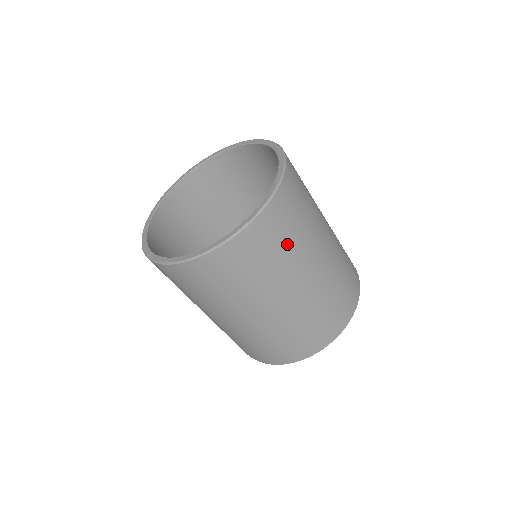
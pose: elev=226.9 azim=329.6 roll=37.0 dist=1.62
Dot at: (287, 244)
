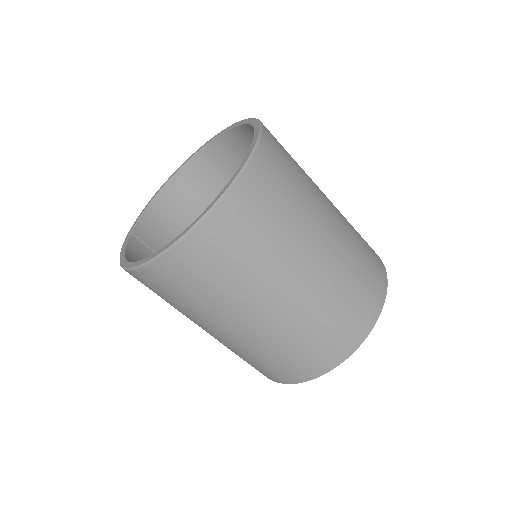
Dot at: (215, 284)
